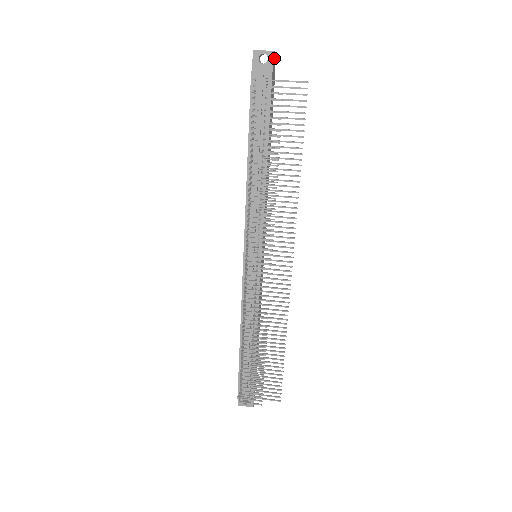
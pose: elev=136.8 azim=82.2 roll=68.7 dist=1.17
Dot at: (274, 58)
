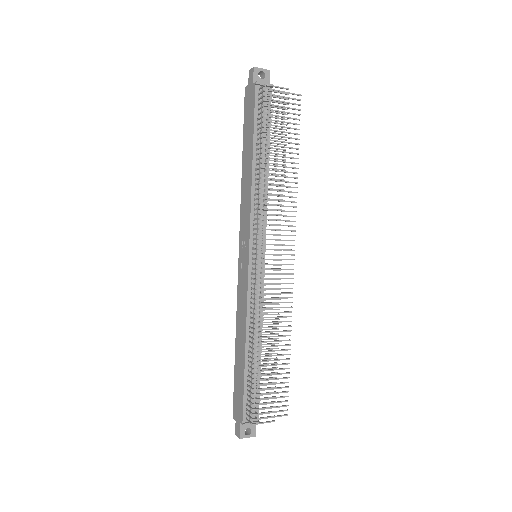
Dot at: (267, 77)
